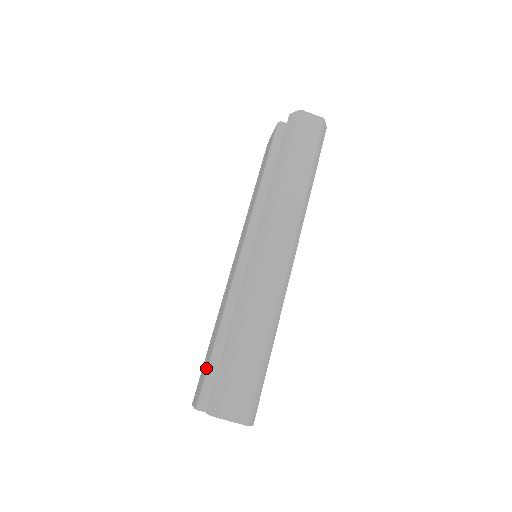
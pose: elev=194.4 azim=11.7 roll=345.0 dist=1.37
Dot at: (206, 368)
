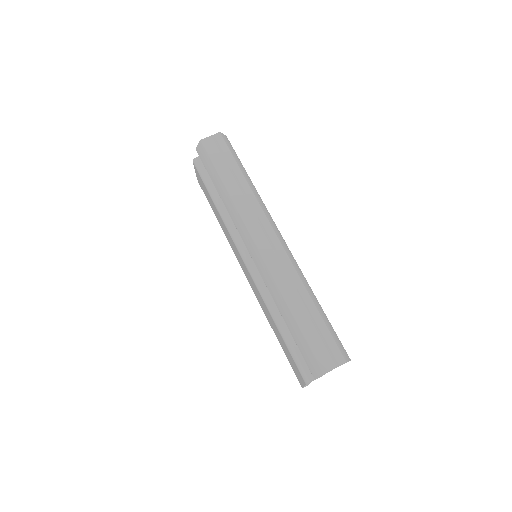
Dot at: (289, 353)
